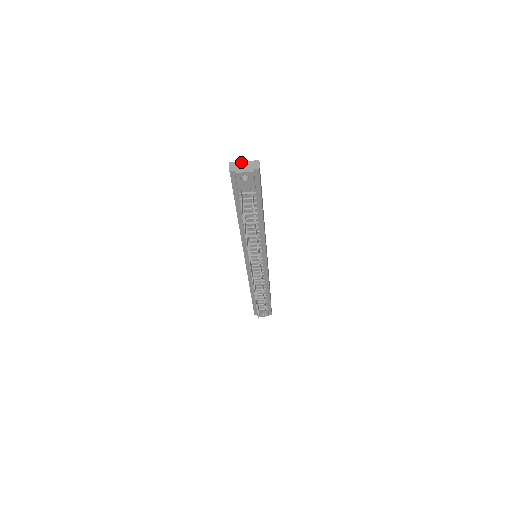
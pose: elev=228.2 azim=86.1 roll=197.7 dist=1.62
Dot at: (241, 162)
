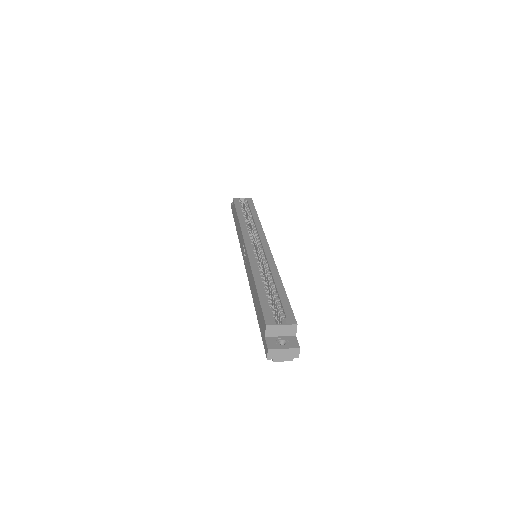
Dot at: (281, 350)
